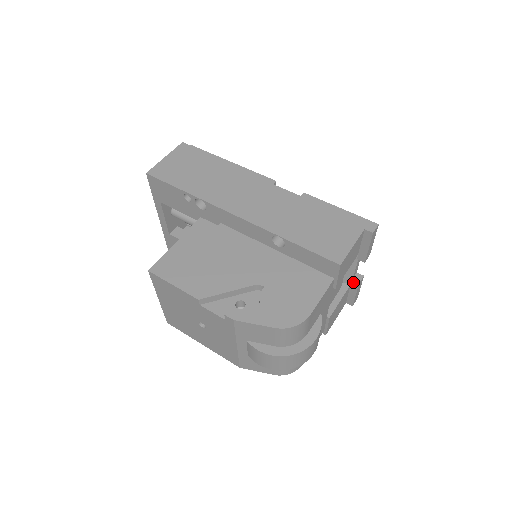
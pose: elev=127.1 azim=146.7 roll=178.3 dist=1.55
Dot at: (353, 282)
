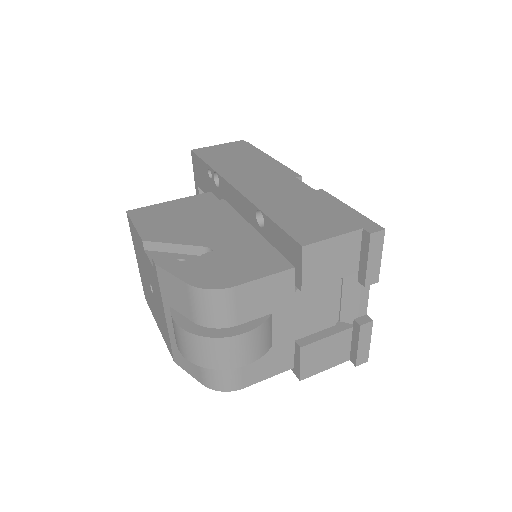
Dot at: (355, 322)
